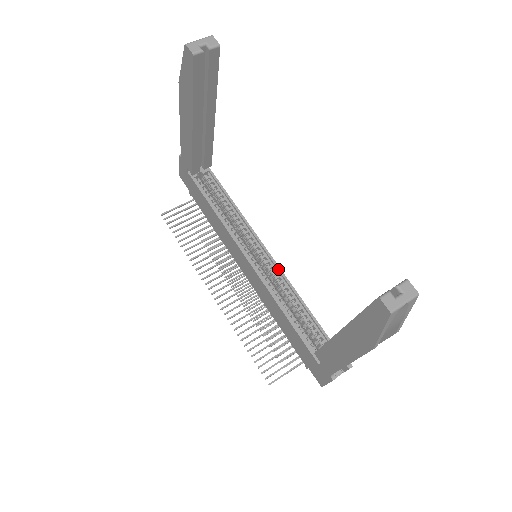
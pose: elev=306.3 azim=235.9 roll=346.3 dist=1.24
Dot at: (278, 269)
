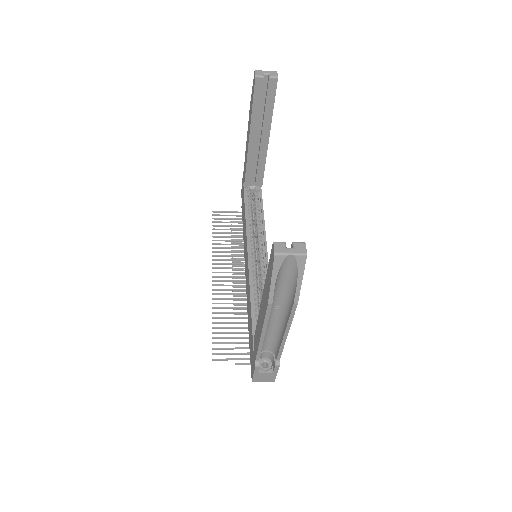
Dot at: occluded
